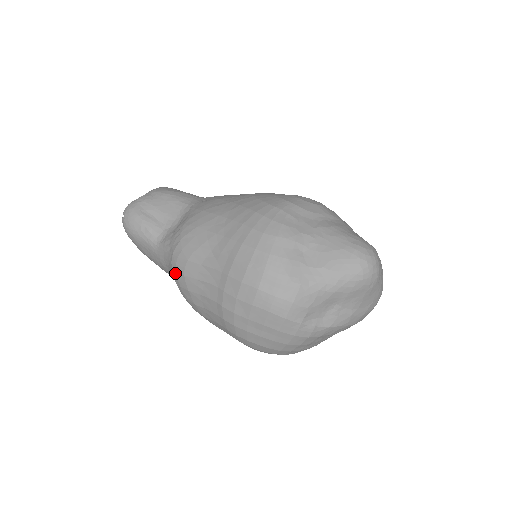
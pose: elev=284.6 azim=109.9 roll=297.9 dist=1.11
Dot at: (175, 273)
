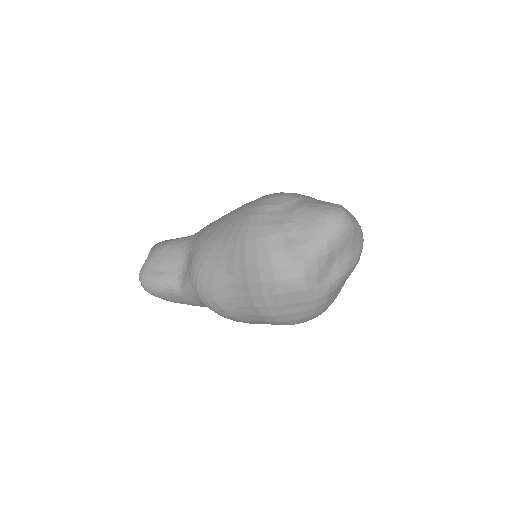
Dot at: (207, 303)
